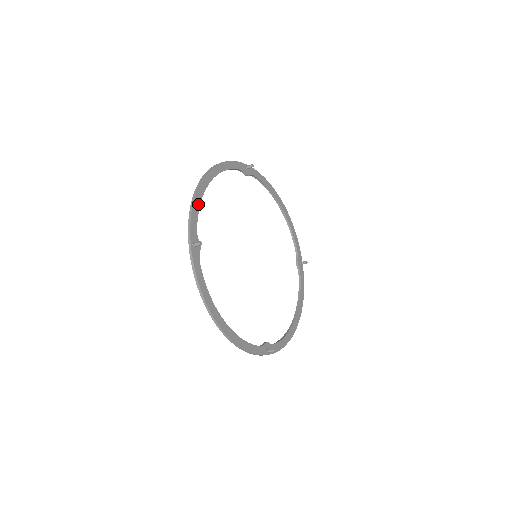
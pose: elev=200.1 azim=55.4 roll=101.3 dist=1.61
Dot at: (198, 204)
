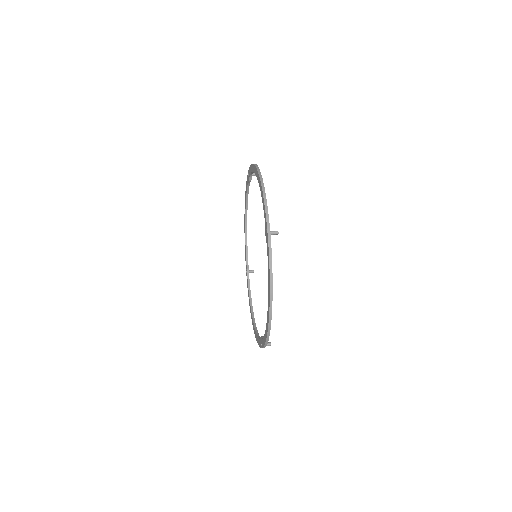
Dot at: occluded
